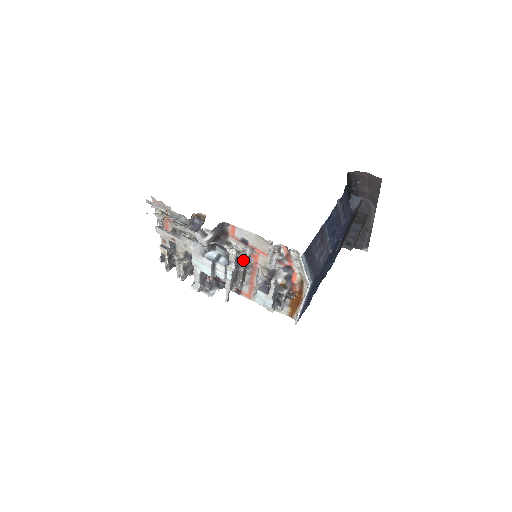
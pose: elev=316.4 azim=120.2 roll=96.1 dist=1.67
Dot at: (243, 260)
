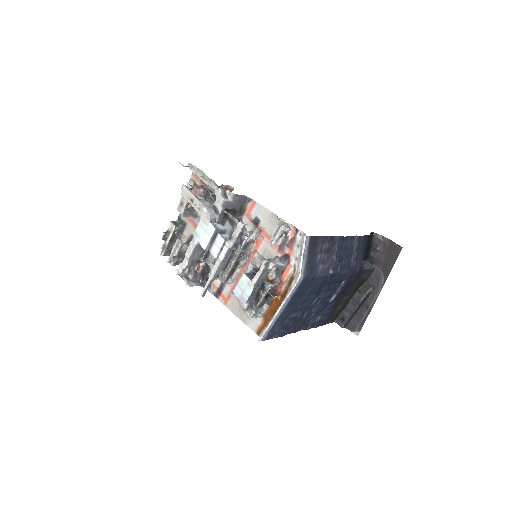
Dot at: (246, 238)
